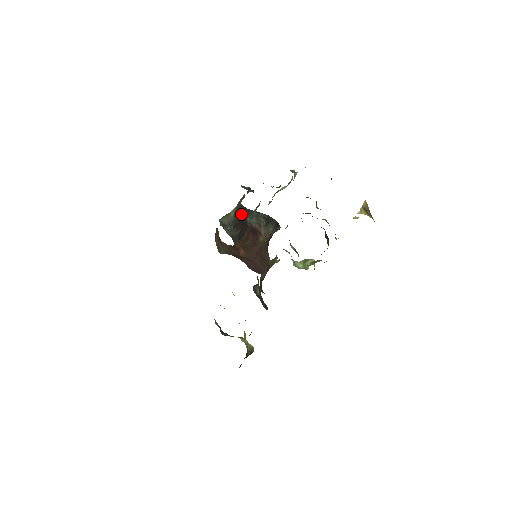
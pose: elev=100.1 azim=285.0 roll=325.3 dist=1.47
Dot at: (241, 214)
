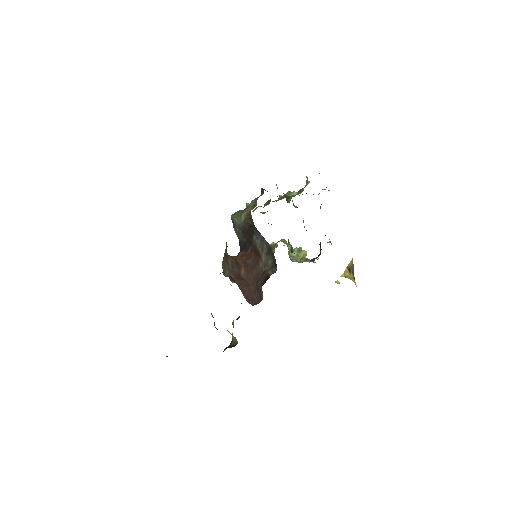
Dot at: (250, 227)
